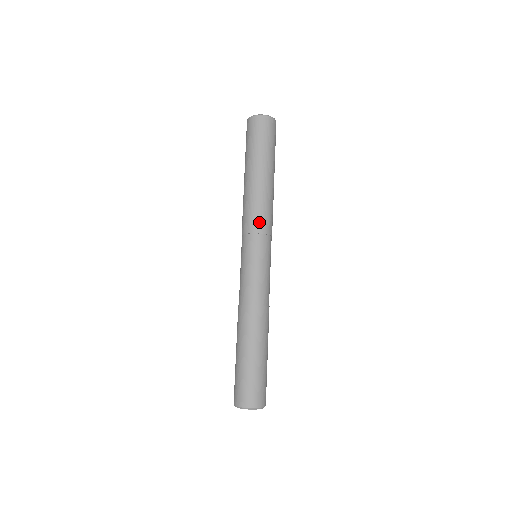
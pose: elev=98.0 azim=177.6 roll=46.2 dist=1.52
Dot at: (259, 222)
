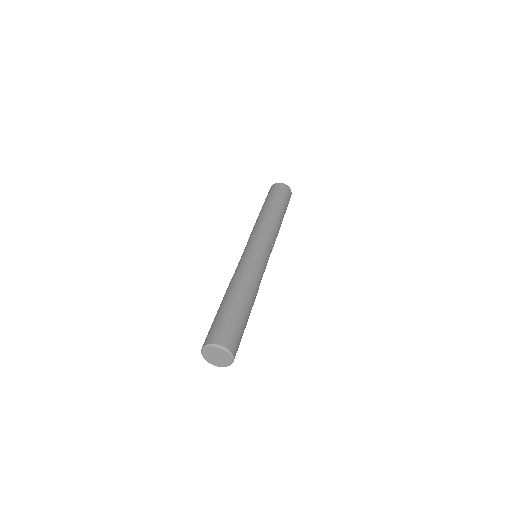
Dot at: (271, 233)
